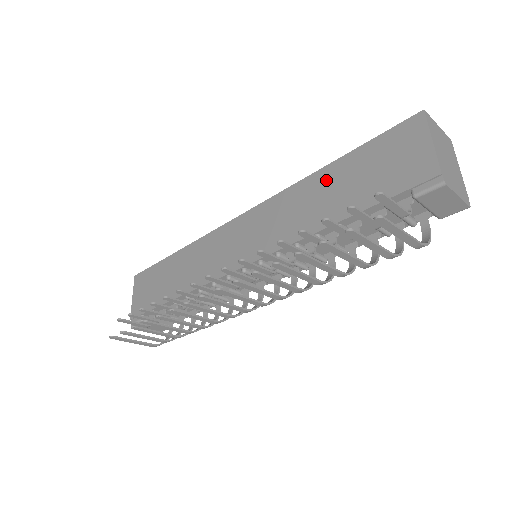
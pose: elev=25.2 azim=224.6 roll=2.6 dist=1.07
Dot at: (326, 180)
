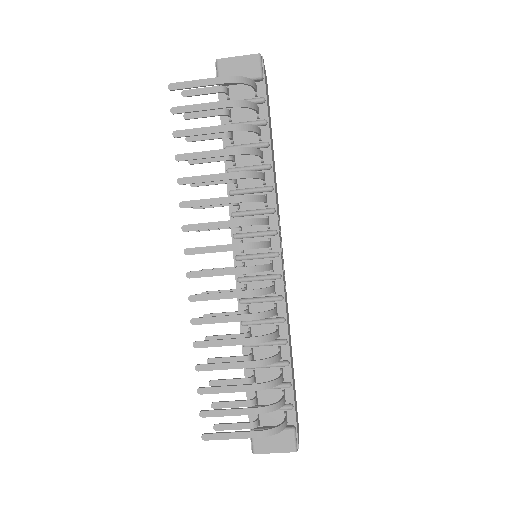
Dot at: occluded
